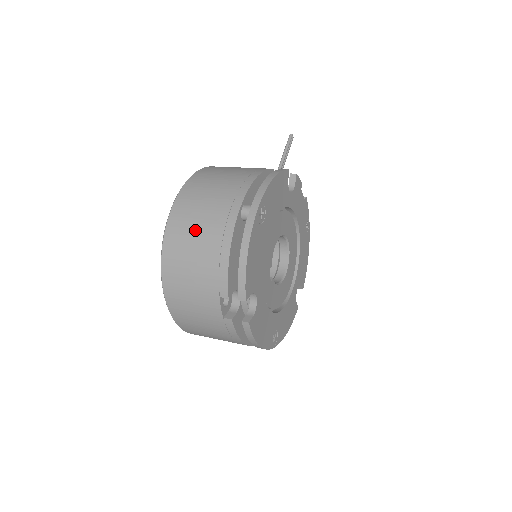
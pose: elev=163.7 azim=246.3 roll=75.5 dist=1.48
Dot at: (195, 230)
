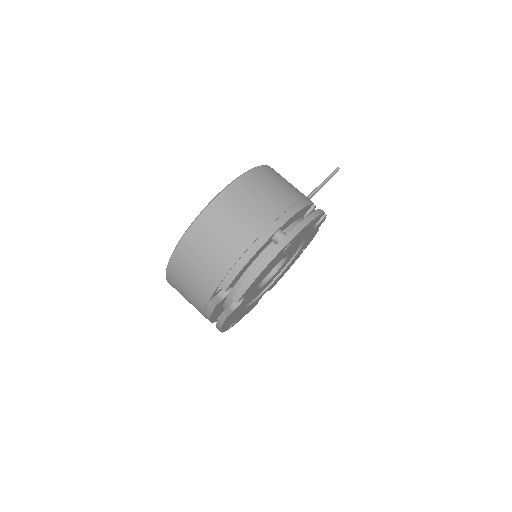
Dot at: (231, 225)
